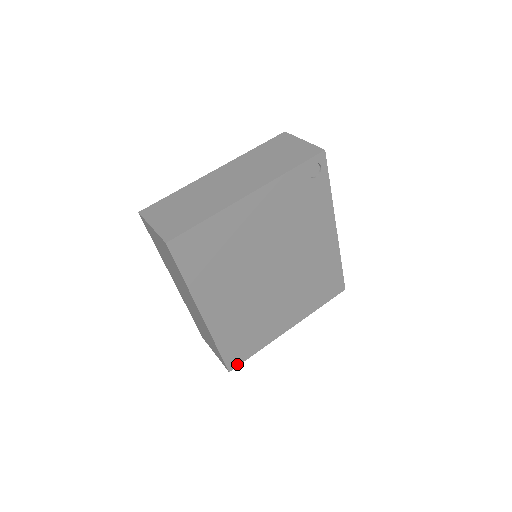
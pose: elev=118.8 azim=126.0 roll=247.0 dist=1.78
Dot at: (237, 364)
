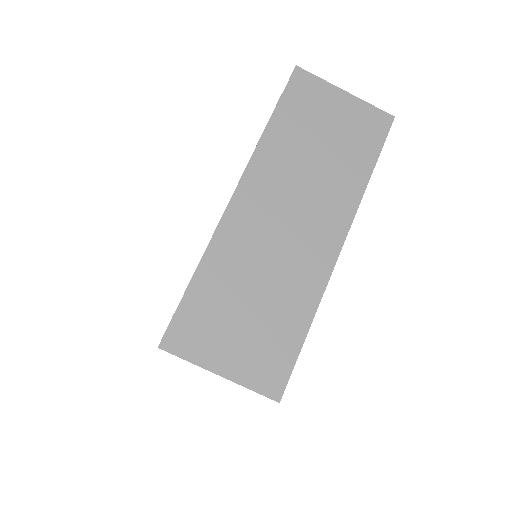
Dot at: occluded
